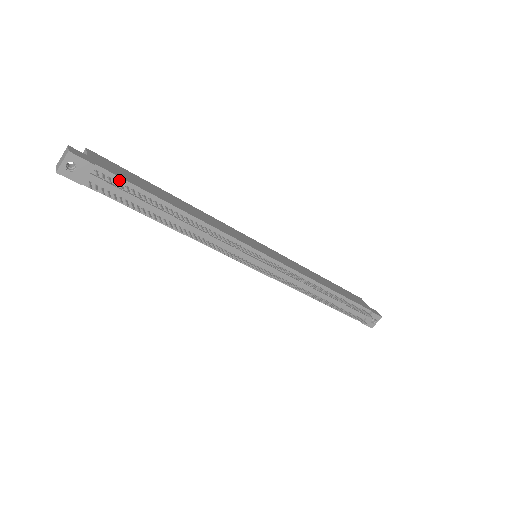
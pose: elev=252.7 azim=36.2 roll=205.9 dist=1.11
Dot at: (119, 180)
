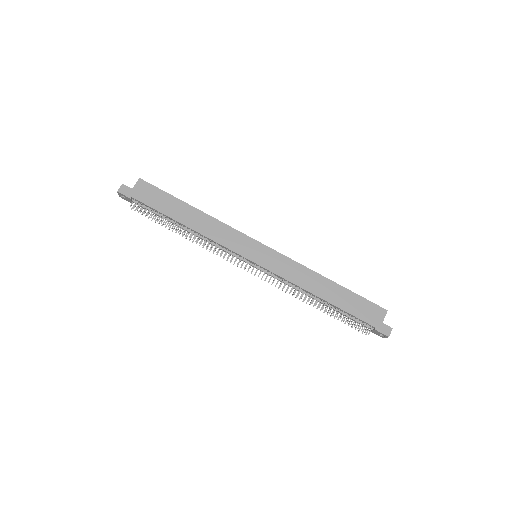
Dot at: (146, 205)
